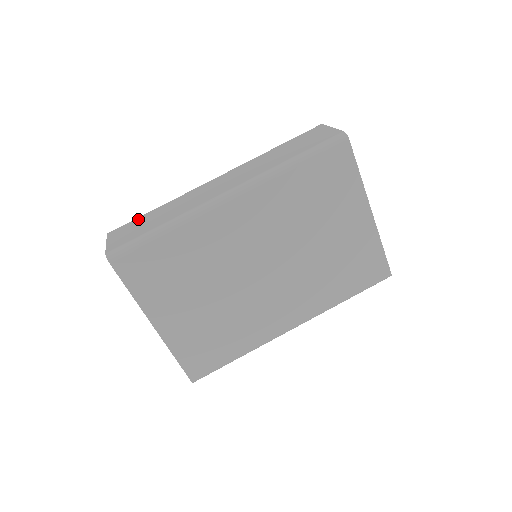
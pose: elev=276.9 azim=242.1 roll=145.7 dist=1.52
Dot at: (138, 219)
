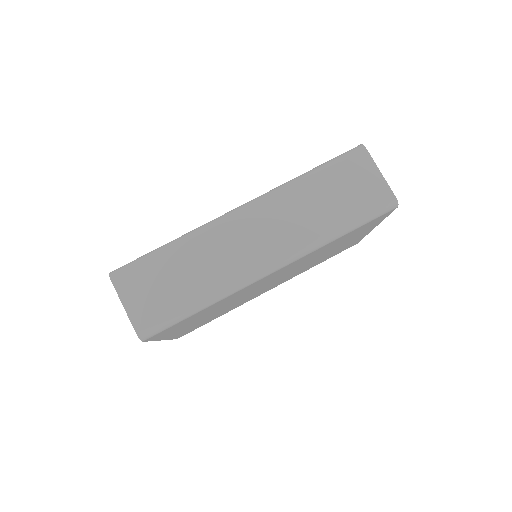
Dot at: (150, 265)
